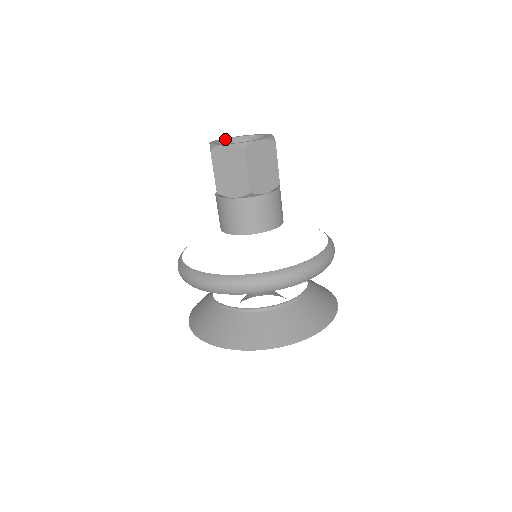
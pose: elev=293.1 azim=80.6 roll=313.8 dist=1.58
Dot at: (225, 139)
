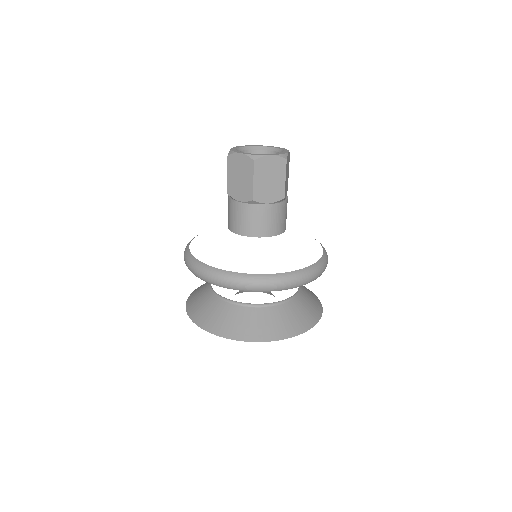
Dot at: (249, 146)
